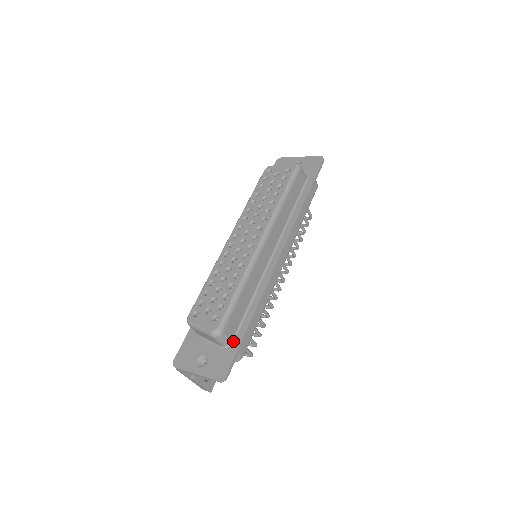
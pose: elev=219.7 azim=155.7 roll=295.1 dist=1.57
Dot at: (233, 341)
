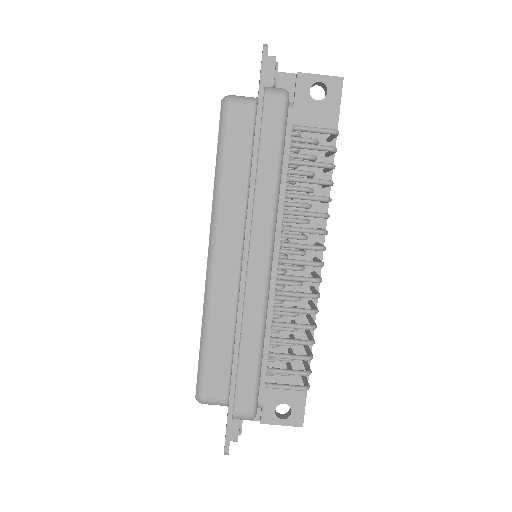
Dot at: (228, 401)
